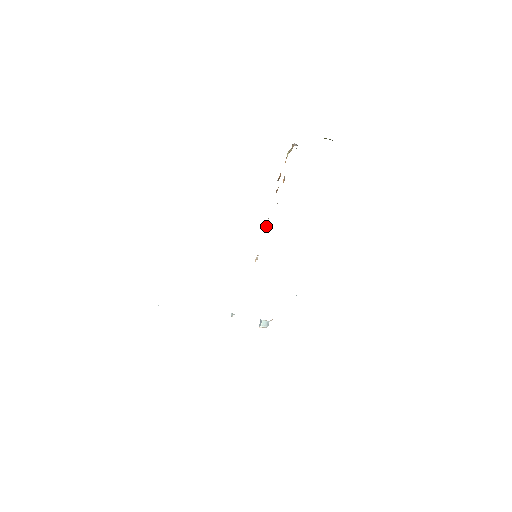
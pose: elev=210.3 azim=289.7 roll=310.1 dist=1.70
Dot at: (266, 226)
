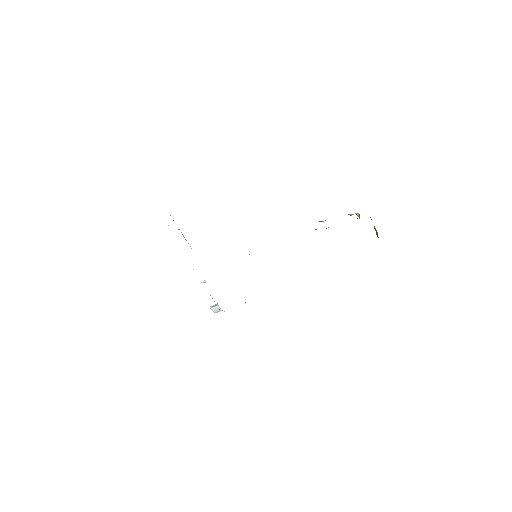
Dot at: occluded
